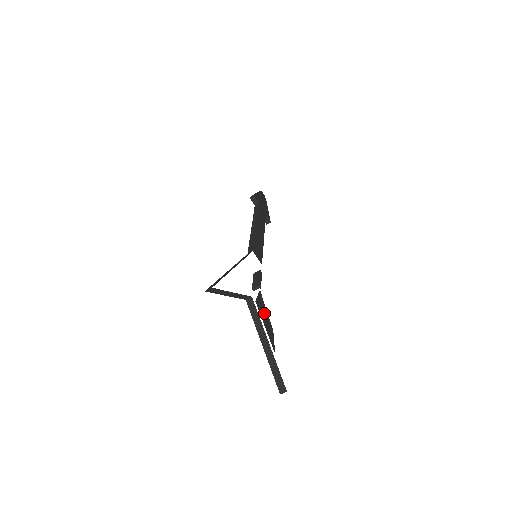
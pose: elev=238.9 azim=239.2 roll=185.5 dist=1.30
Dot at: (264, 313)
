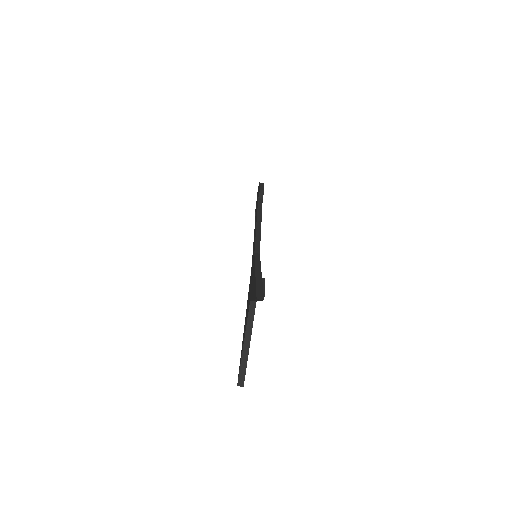
Dot at: occluded
